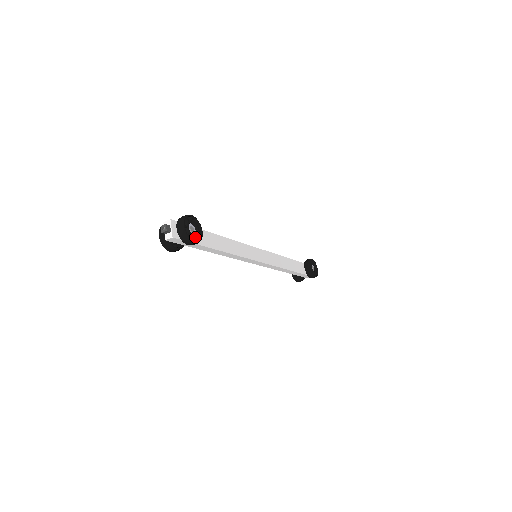
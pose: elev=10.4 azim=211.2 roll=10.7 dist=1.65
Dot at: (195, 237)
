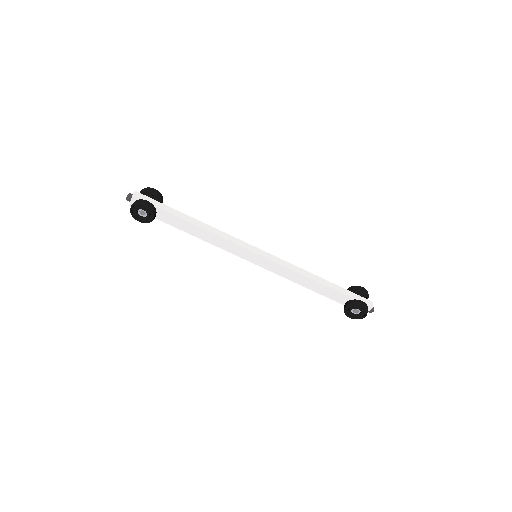
Dot at: occluded
